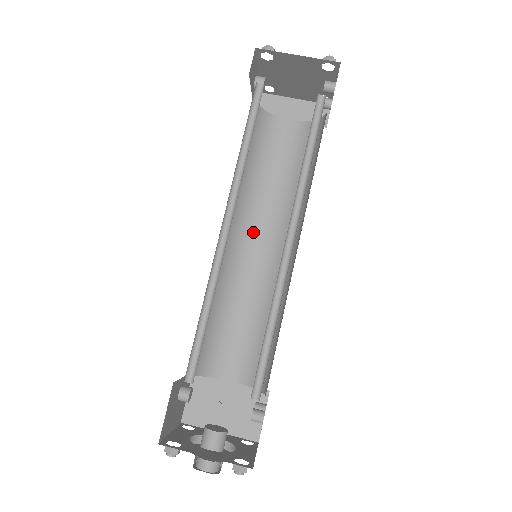
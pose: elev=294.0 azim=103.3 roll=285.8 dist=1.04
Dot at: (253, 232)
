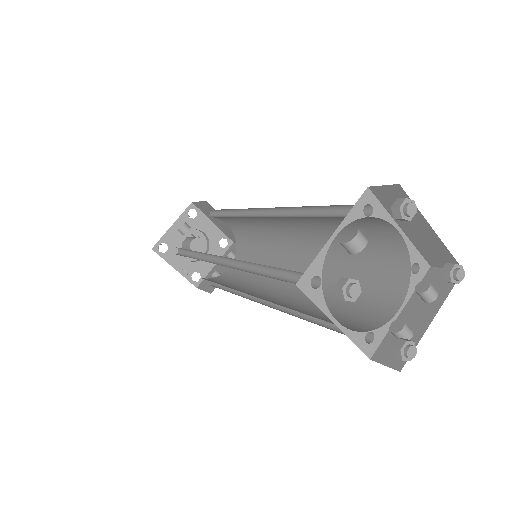
Dot at: (285, 220)
